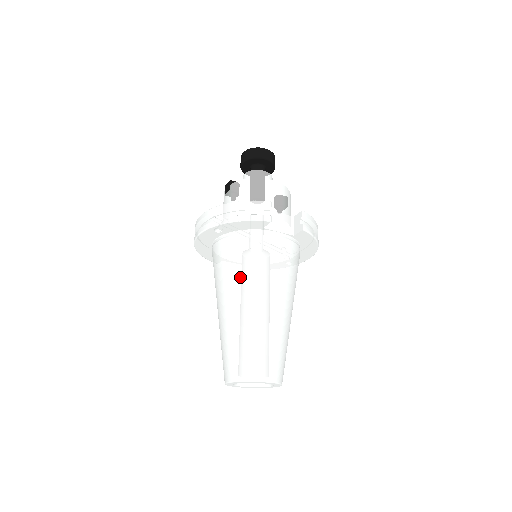
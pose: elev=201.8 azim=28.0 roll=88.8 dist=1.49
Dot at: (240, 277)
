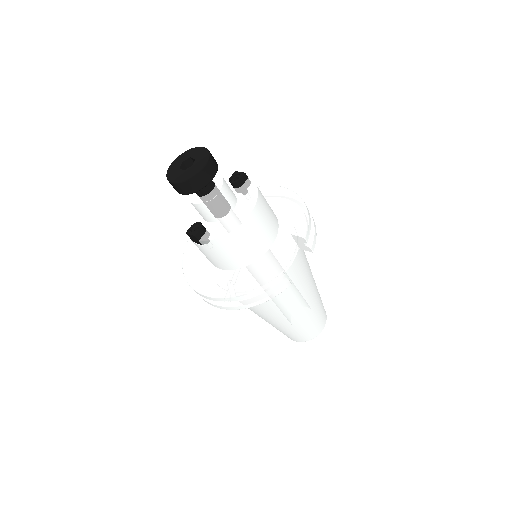
Dot at: (275, 310)
